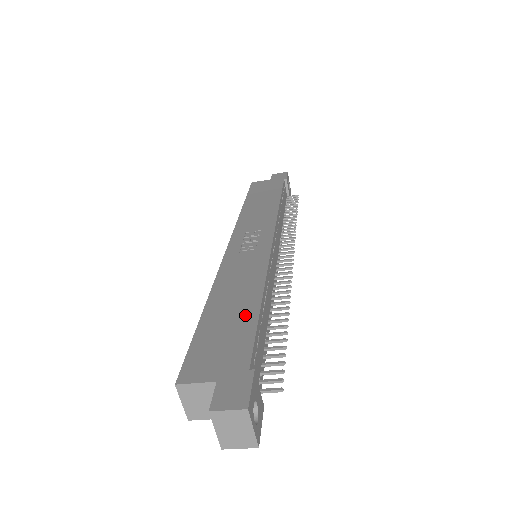
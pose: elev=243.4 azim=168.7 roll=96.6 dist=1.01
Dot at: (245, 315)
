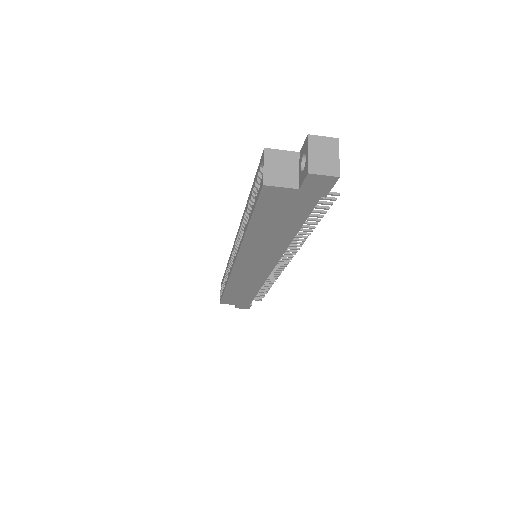
Dot at: occluded
